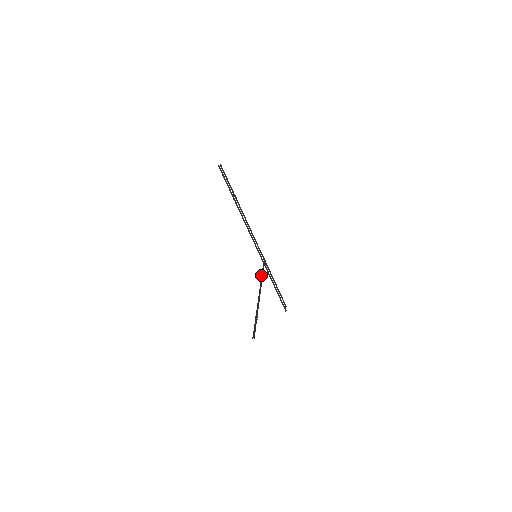
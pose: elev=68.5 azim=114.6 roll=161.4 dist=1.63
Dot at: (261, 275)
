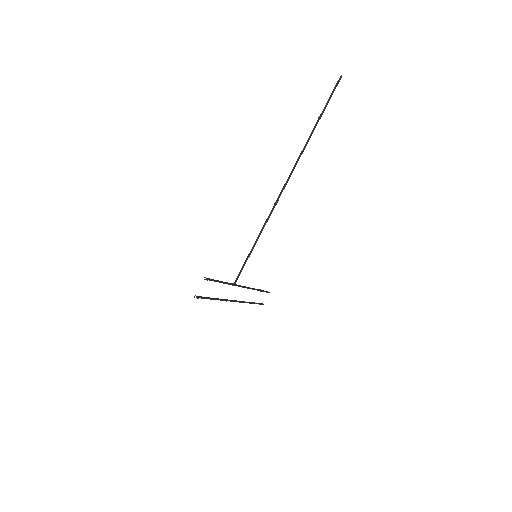
Dot at: (260, 234)
